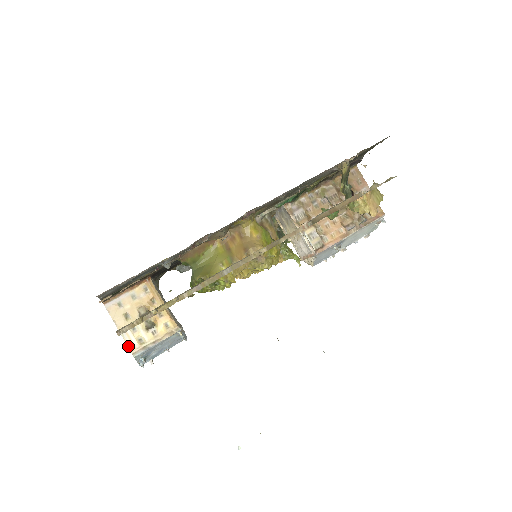
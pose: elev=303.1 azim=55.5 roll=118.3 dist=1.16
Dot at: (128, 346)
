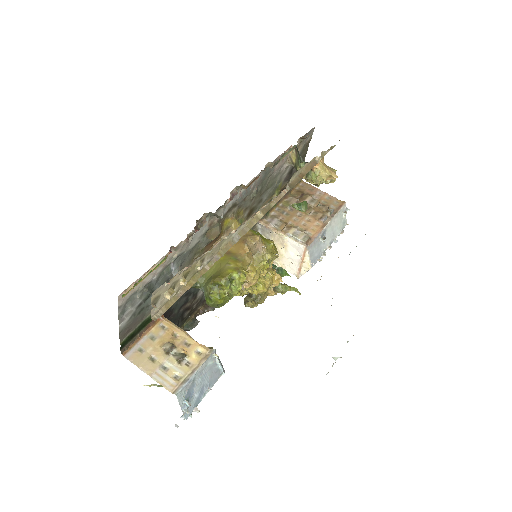
Dot at: (165, 388)
